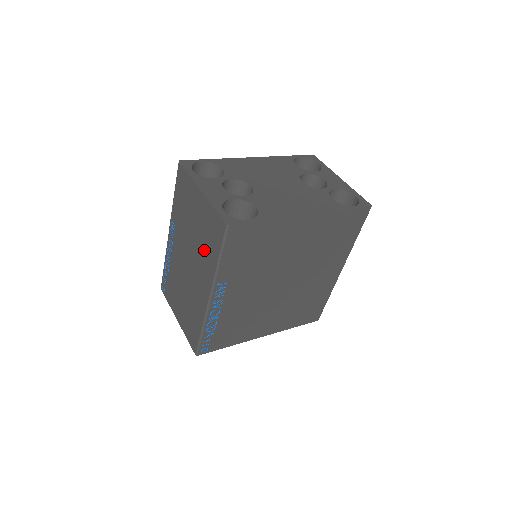
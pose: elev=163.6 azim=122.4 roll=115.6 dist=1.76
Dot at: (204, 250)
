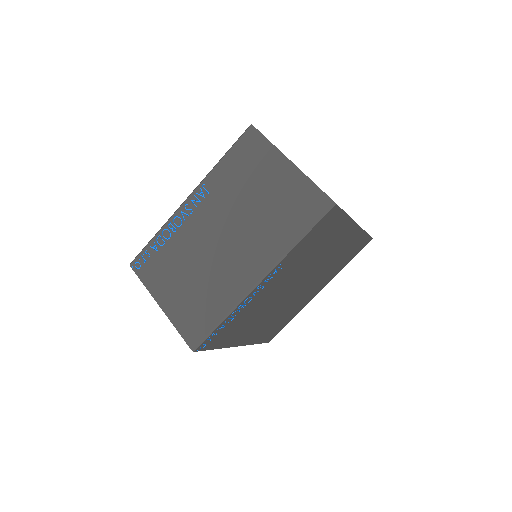
Dot at: (271, 225)
